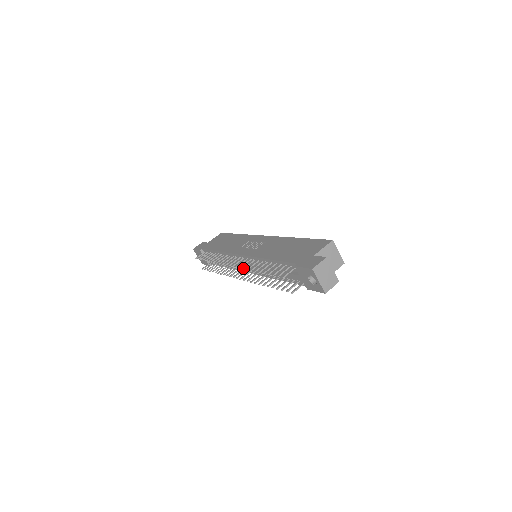
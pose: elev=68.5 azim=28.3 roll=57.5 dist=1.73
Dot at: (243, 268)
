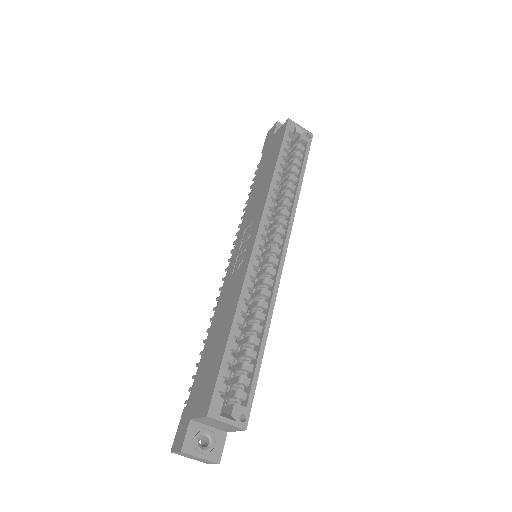
Dot at: occluded
